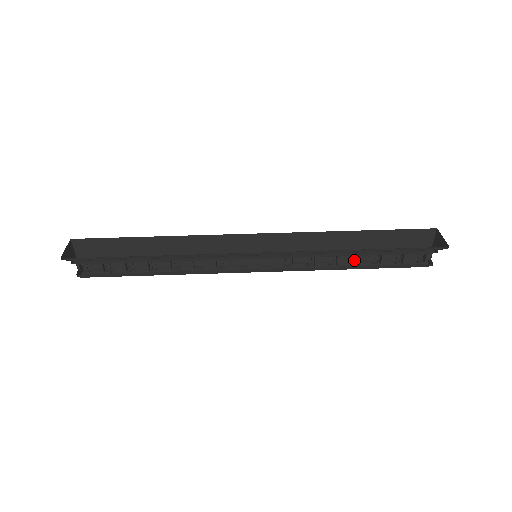
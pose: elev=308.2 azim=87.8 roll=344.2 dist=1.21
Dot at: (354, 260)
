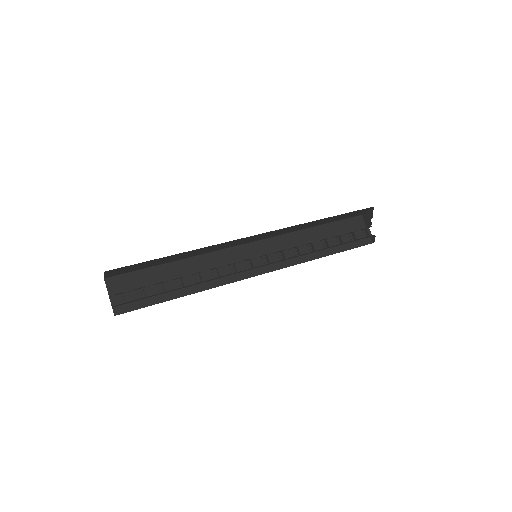
Dot at: (325, 248)
